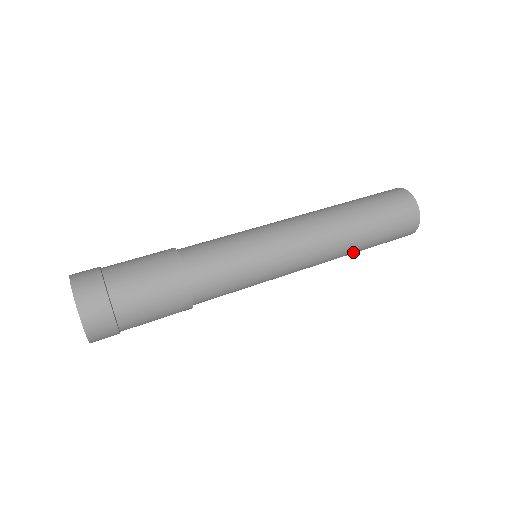
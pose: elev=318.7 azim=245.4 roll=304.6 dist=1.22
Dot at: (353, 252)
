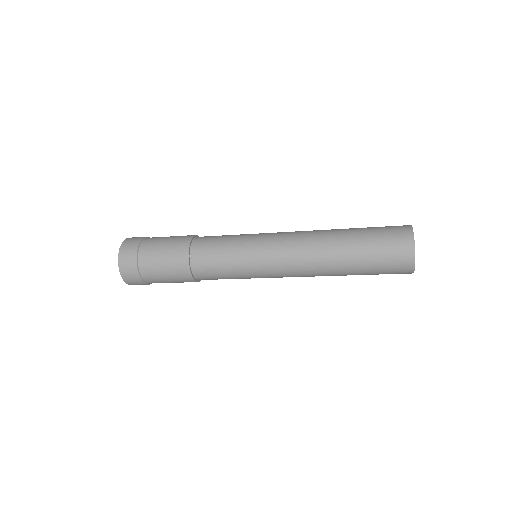
Dot at: (339, 257)
